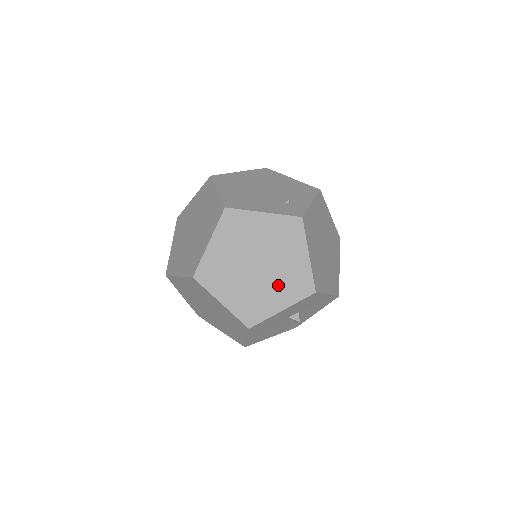
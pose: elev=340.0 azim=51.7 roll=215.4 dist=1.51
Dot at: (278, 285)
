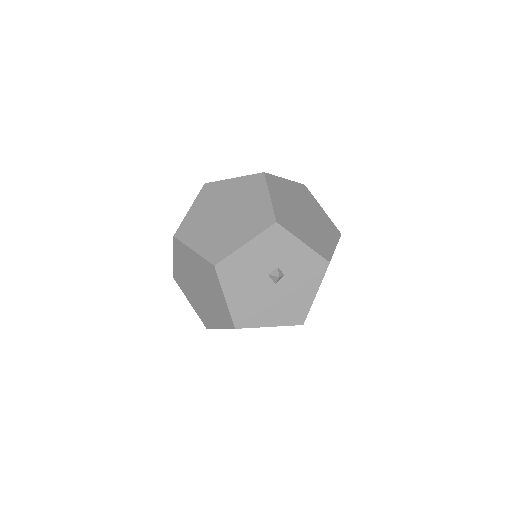
Dot at: (242, 225)
